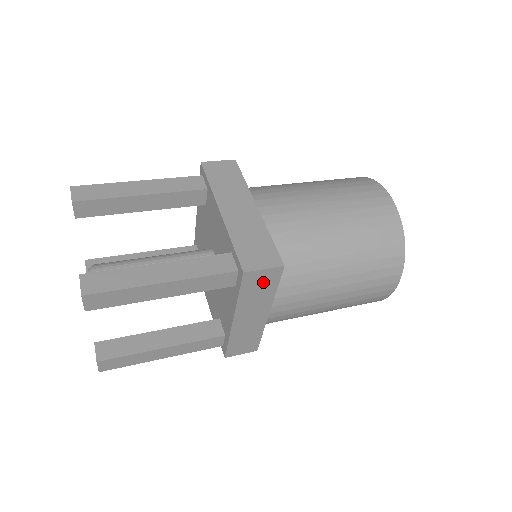
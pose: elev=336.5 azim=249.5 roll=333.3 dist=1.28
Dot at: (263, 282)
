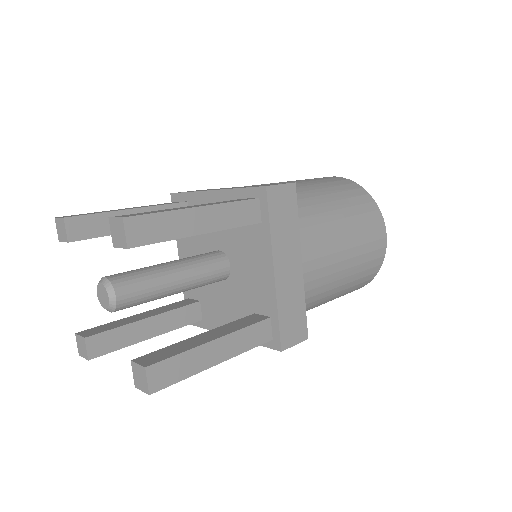
Dot at: (285, 206)
